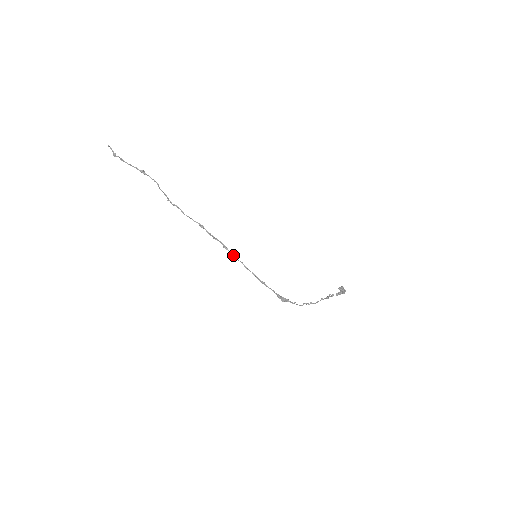
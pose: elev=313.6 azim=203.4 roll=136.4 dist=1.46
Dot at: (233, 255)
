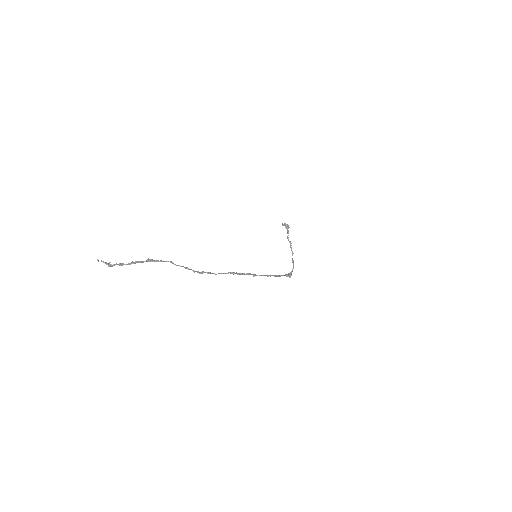
Dot at: occluded
